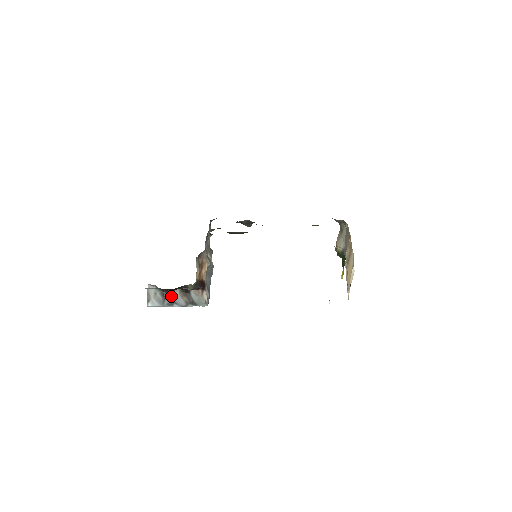
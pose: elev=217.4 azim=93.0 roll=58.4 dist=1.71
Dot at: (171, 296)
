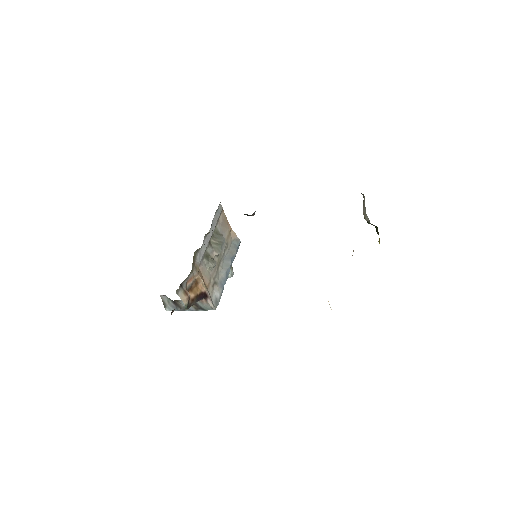
Dot at: (181, 304)
